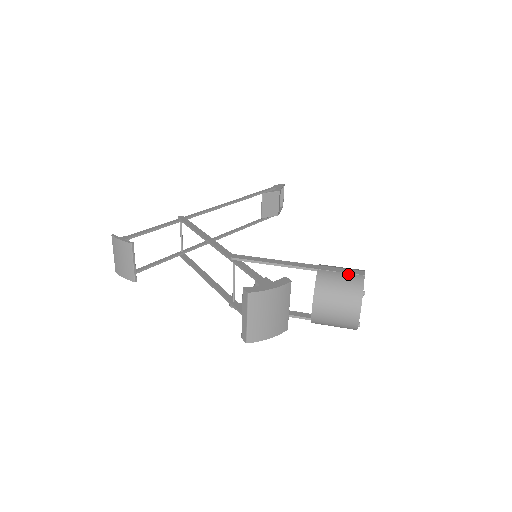
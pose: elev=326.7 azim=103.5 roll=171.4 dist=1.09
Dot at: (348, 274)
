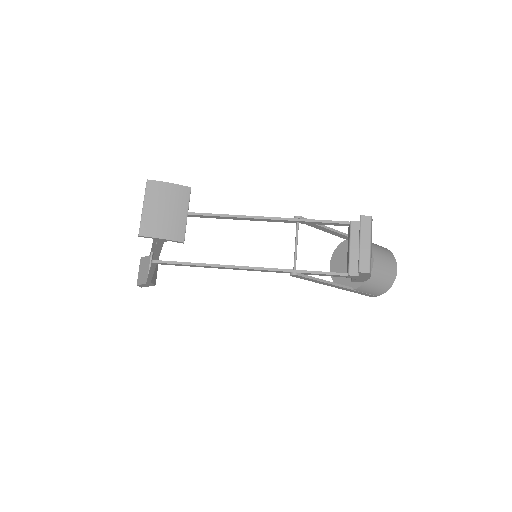
Dot at: occluded
